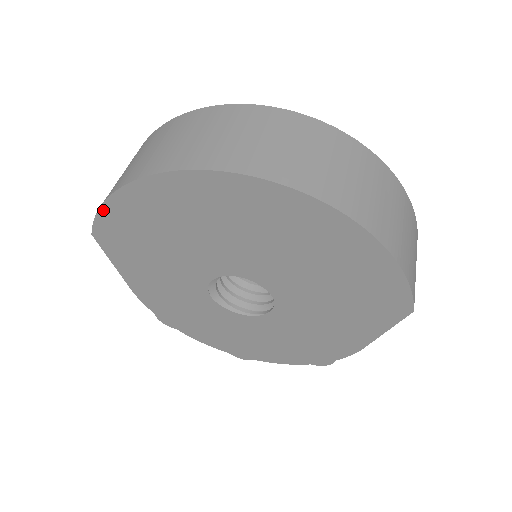
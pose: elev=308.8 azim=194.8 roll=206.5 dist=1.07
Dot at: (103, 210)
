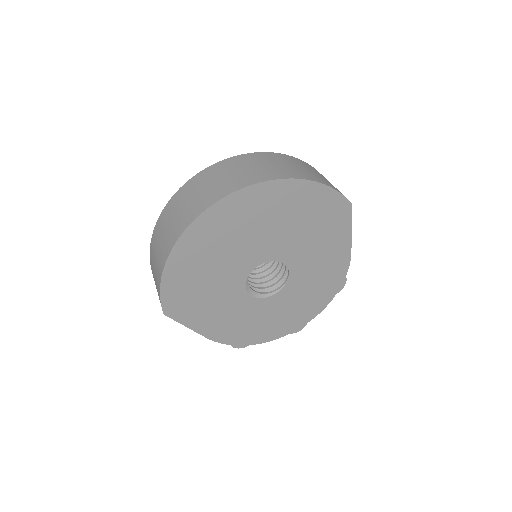
Dot at: (162, 289)
